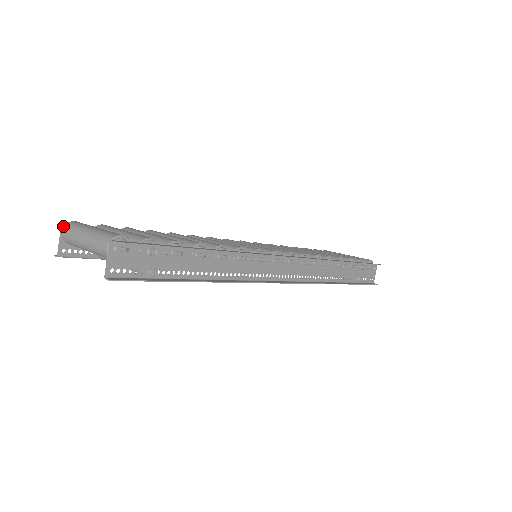
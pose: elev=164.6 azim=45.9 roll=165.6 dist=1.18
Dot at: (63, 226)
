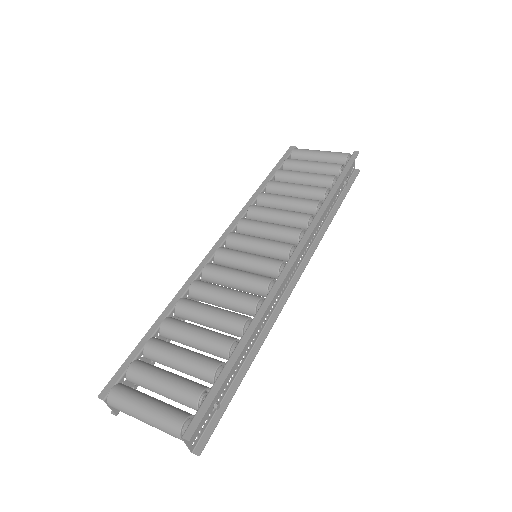
Dot at: (105, 400)
